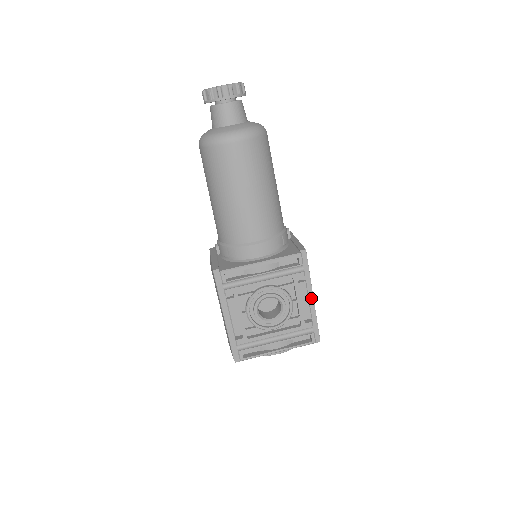
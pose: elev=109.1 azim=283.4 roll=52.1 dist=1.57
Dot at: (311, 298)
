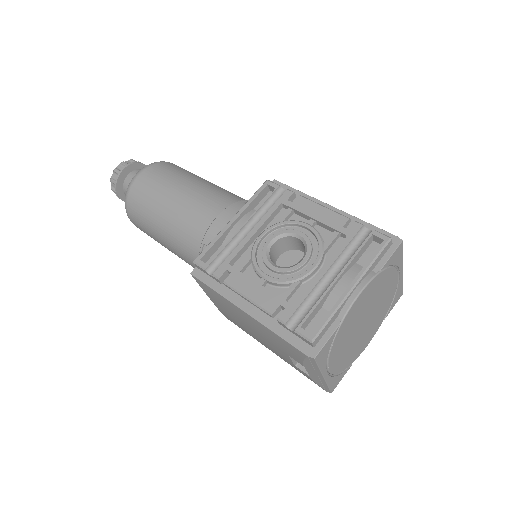
Dot at: (331, 209)
